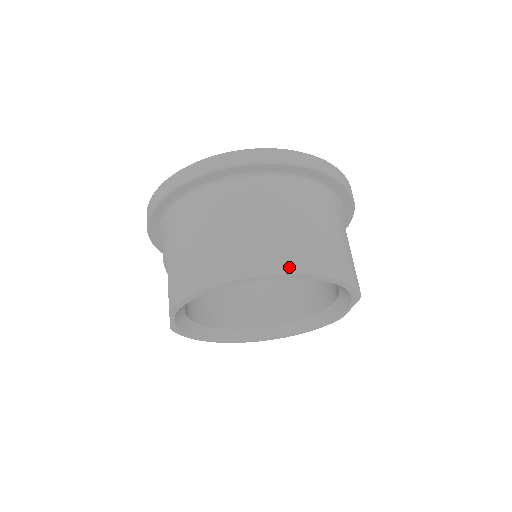
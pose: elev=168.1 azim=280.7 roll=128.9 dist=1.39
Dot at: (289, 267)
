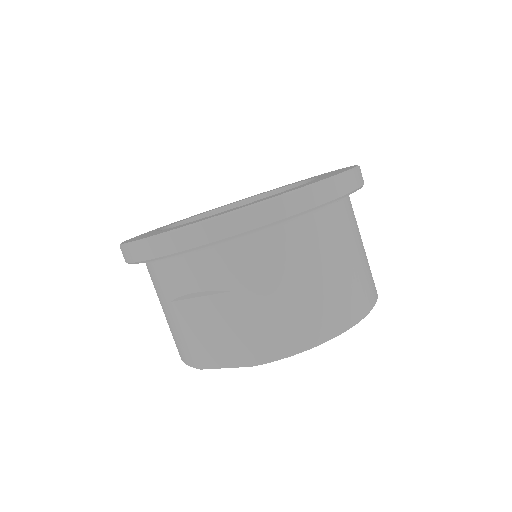
Dot at: (374, 300)
